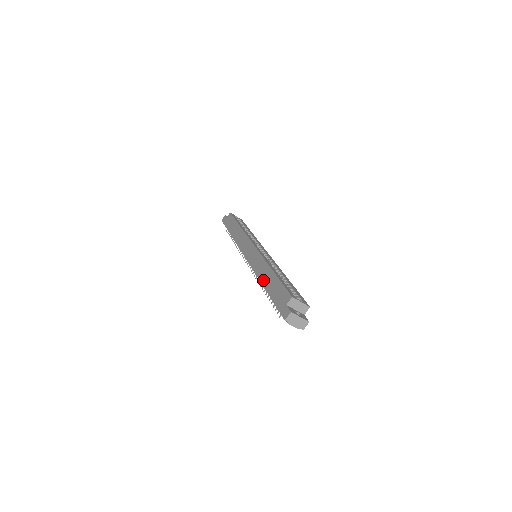
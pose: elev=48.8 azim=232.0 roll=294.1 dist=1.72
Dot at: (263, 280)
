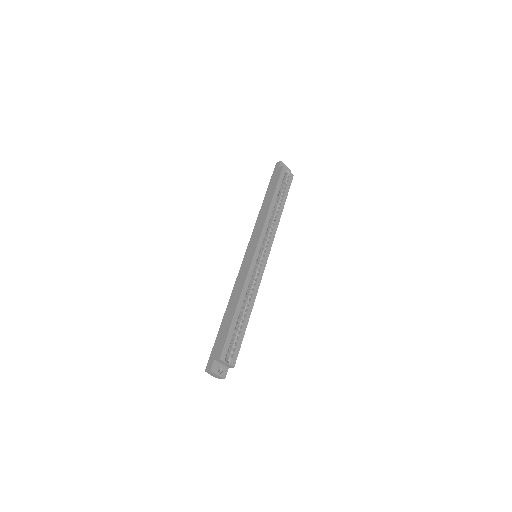
Dot at: (229, 305)
